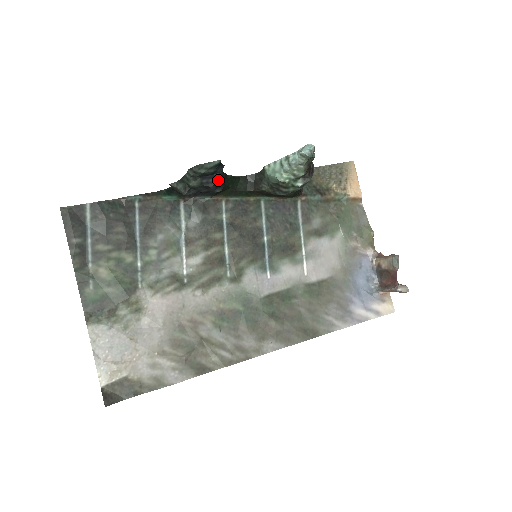
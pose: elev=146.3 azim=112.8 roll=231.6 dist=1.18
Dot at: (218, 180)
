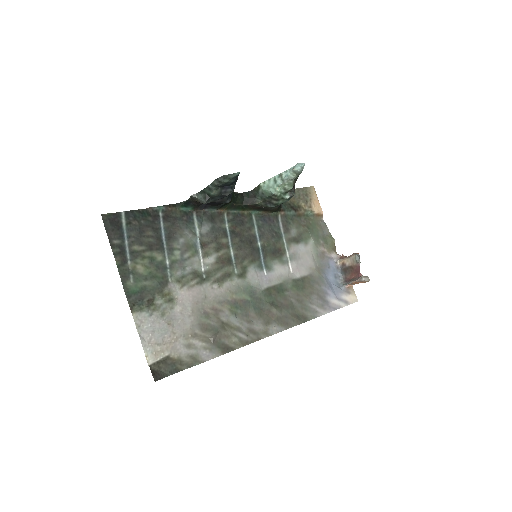
Dot at: (233, 190)
